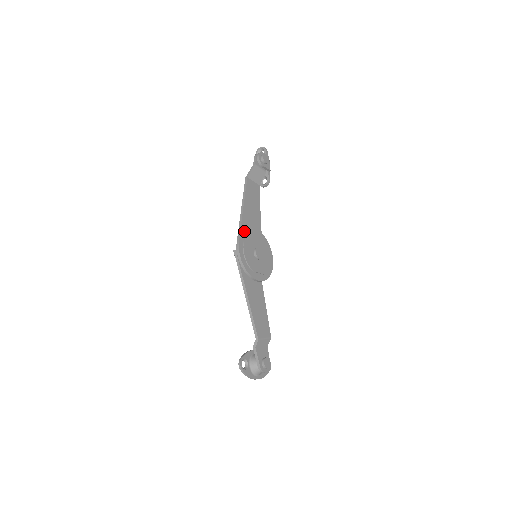
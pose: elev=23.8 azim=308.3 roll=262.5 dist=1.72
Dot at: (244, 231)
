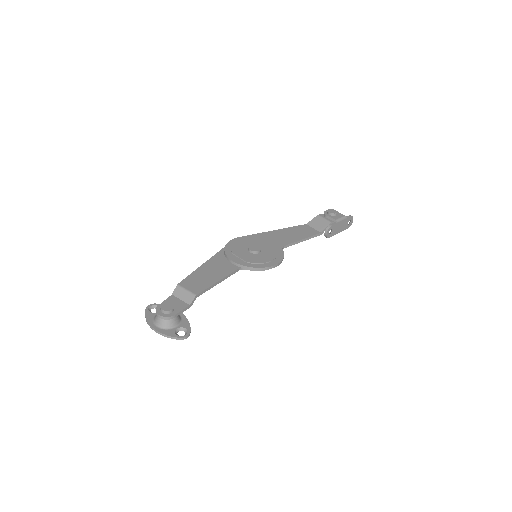
Dot at: (256, 237)
